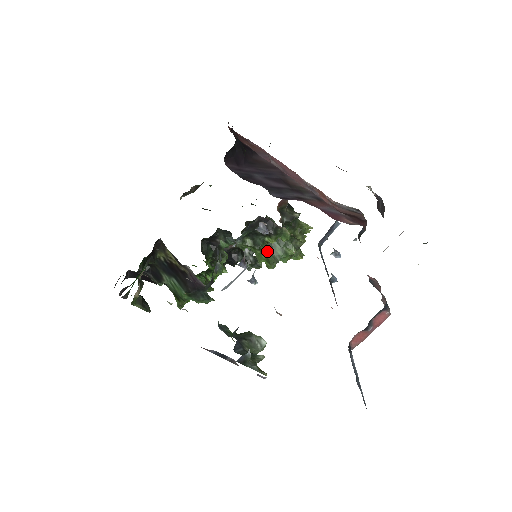
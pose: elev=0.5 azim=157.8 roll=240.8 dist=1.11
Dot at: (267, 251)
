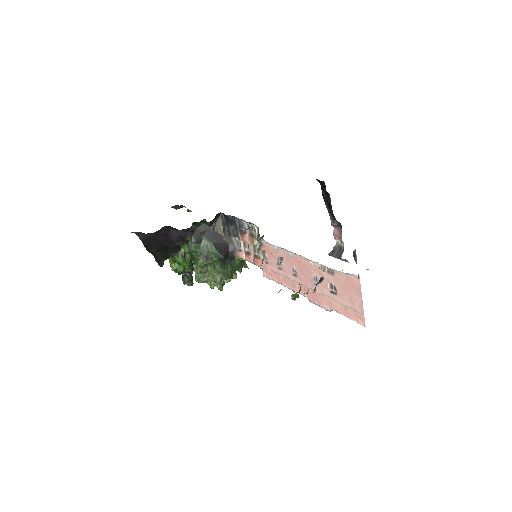
Dot at: occluded
